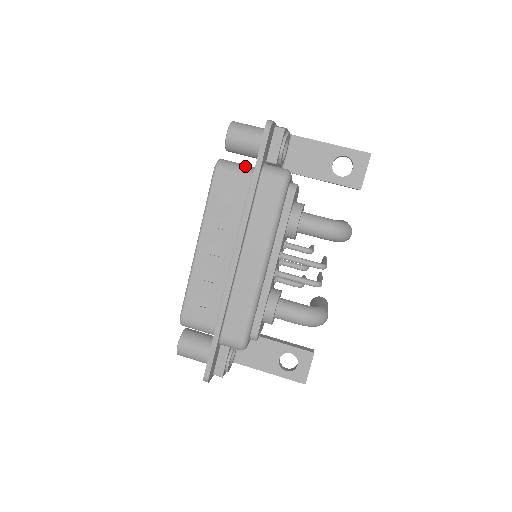
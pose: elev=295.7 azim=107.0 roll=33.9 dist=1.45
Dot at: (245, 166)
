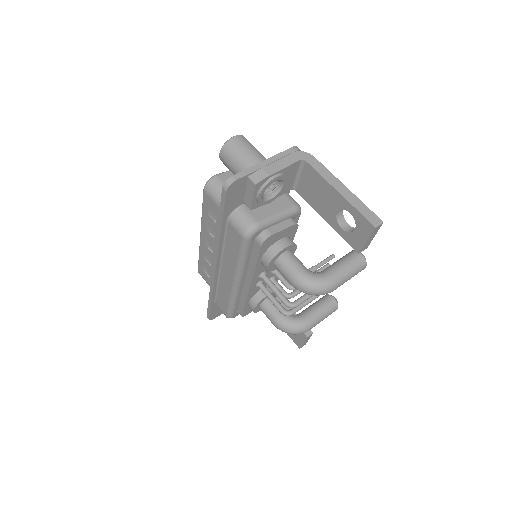
Dot at: occluded
